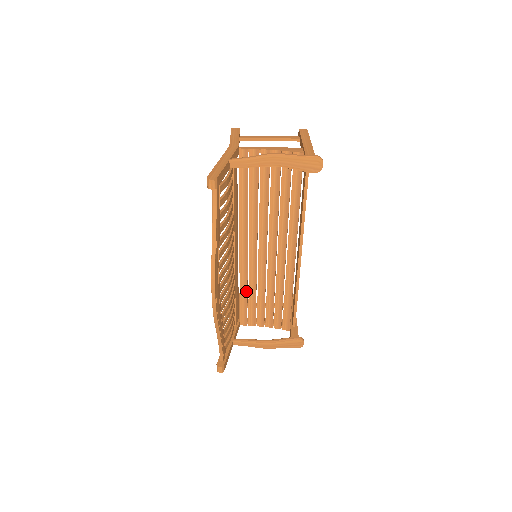
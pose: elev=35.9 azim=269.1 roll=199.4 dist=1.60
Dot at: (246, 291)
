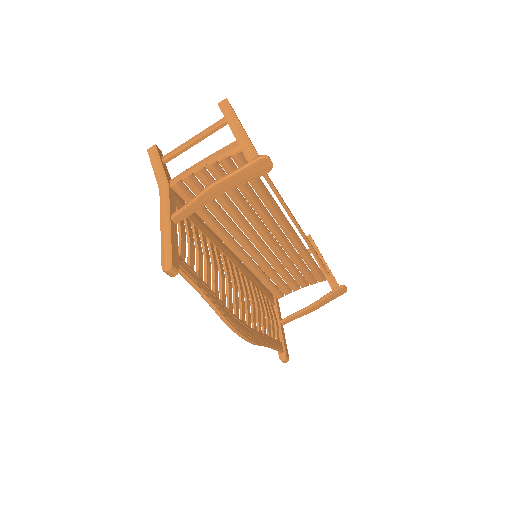
Dot at: (265, 277)
